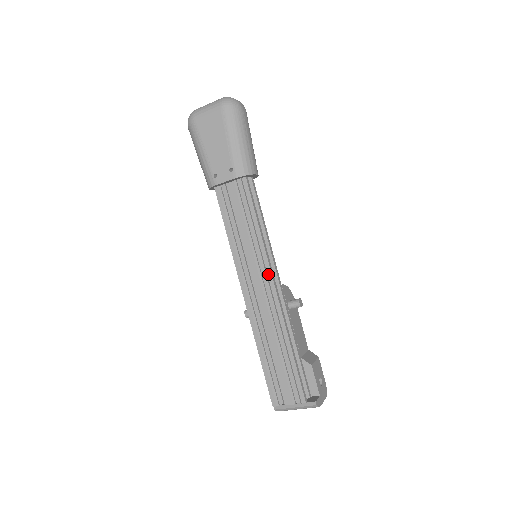
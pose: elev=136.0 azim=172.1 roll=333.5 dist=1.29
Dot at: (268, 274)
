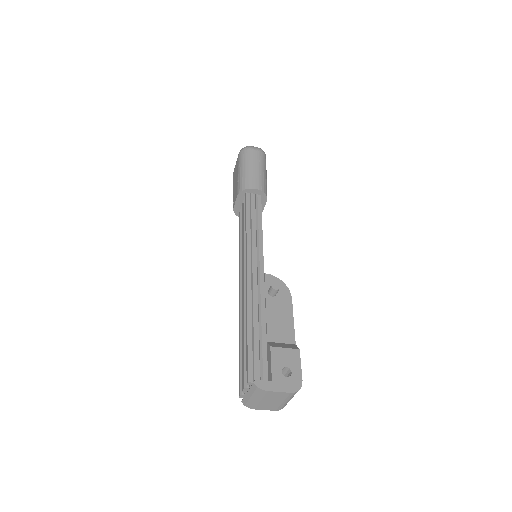
Dot at: (246, 261)
